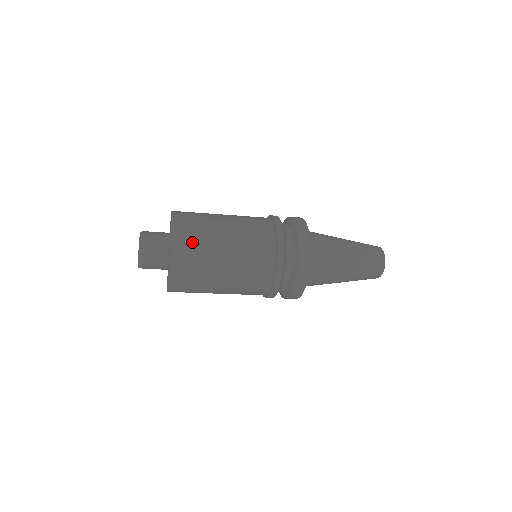
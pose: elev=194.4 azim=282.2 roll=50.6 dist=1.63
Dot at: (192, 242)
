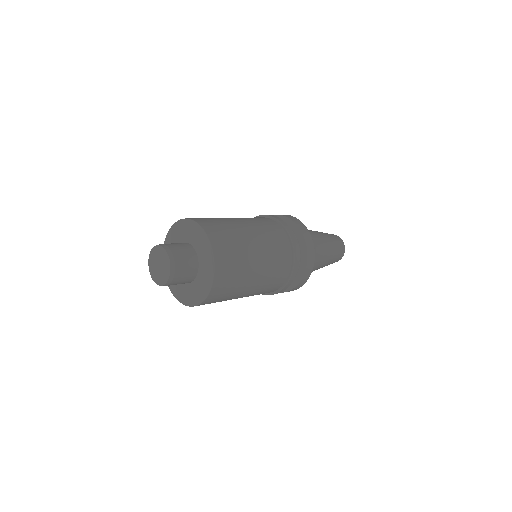
Dot at: (225, 292)
